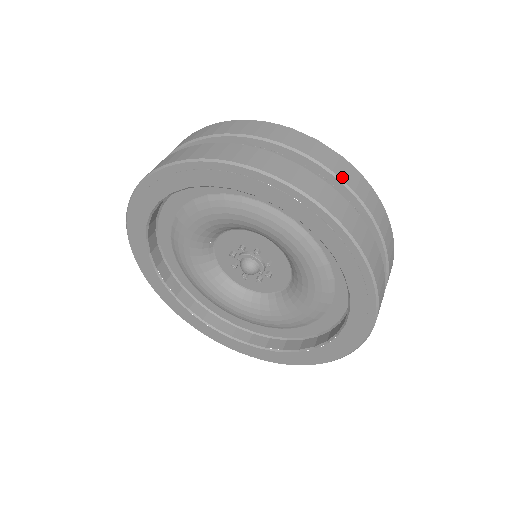
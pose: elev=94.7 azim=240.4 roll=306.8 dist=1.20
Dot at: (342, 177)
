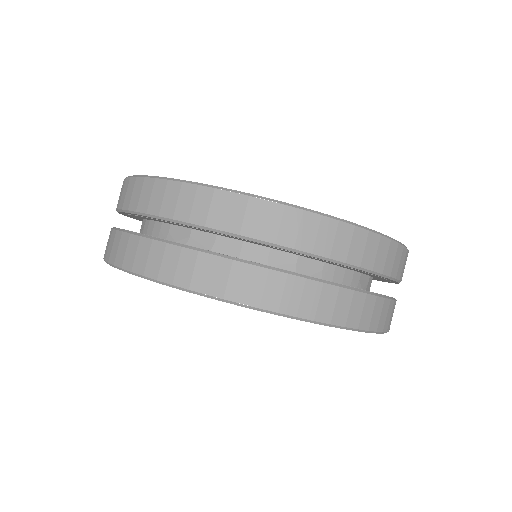
Dot at: (290, 244)
